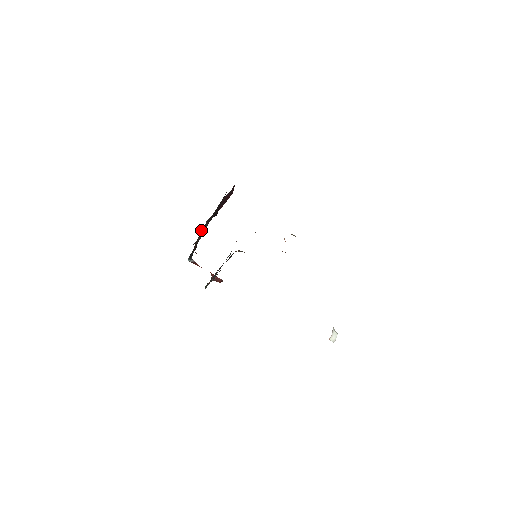
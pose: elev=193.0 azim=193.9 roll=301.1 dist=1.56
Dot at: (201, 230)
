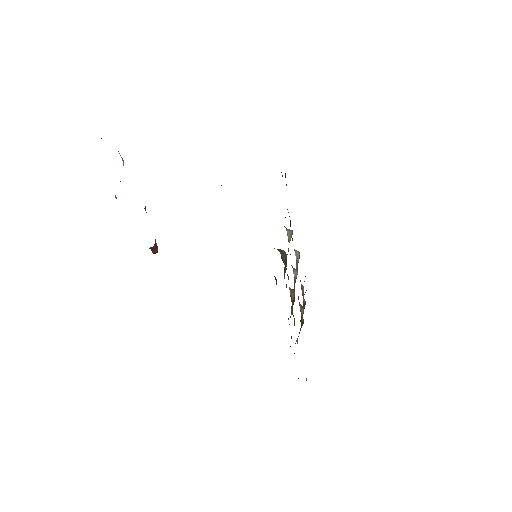
Dot at: occluded
